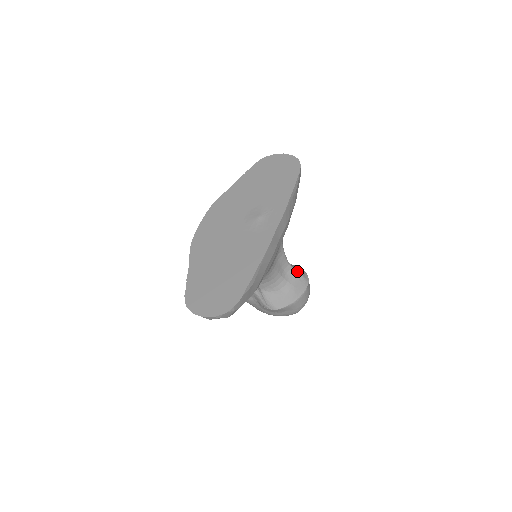
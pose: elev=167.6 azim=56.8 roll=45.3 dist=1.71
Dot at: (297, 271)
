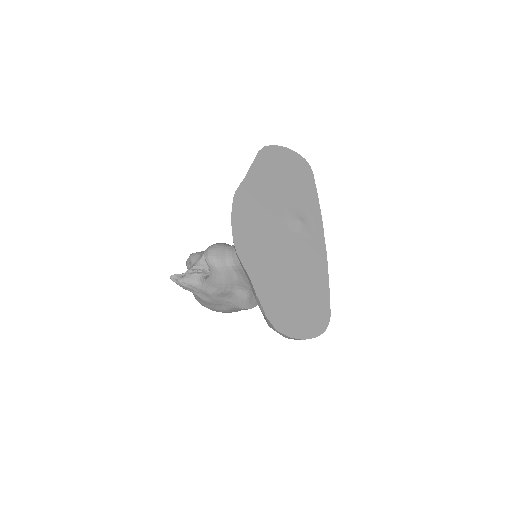
Dot at: occluded
